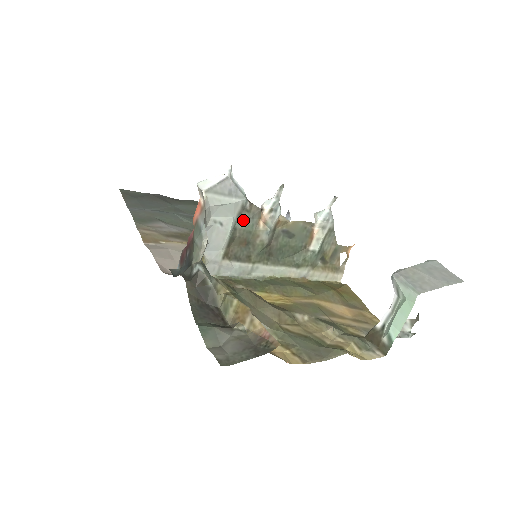
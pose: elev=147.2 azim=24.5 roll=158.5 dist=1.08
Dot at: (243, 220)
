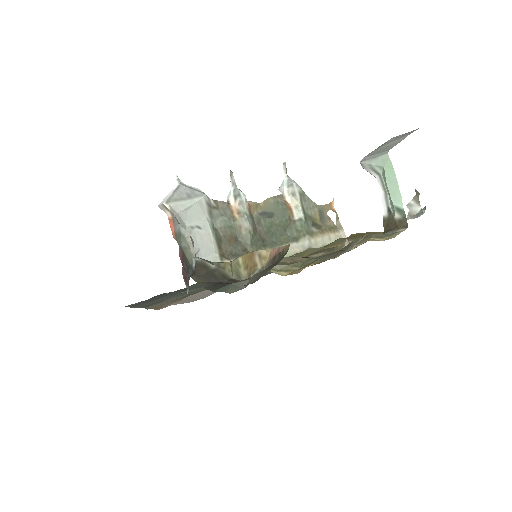
Dot at: (217, 219)
